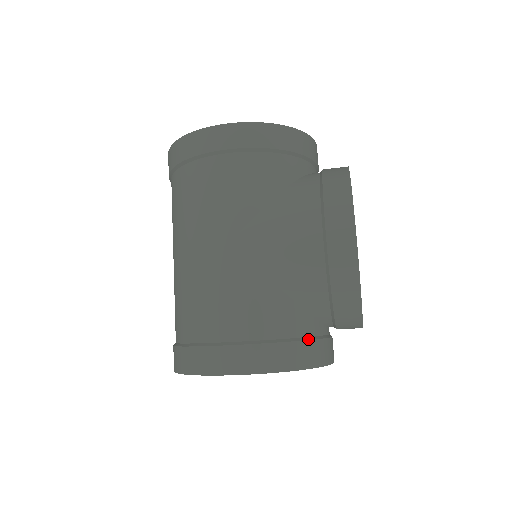
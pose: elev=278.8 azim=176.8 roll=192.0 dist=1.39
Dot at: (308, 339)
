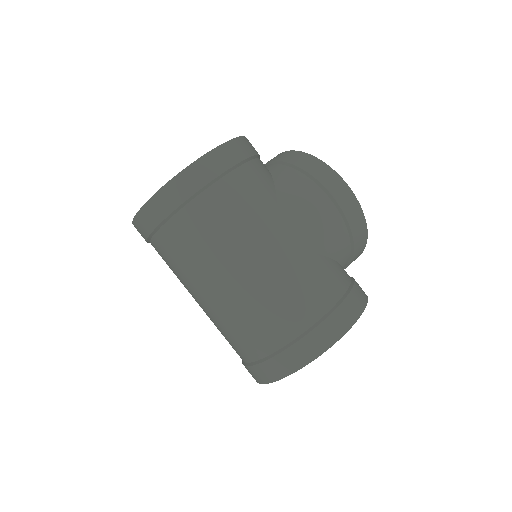
Dot at: (354, 280)
